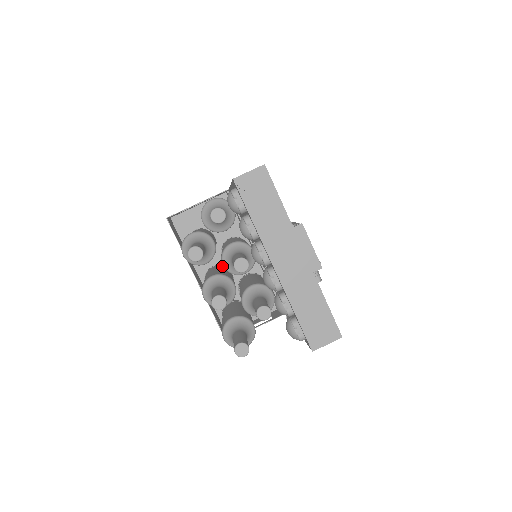
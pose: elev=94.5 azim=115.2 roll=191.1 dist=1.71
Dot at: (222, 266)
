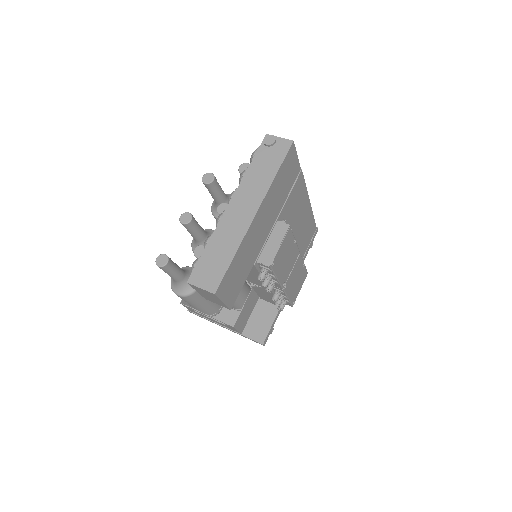
Dot at: occluded
